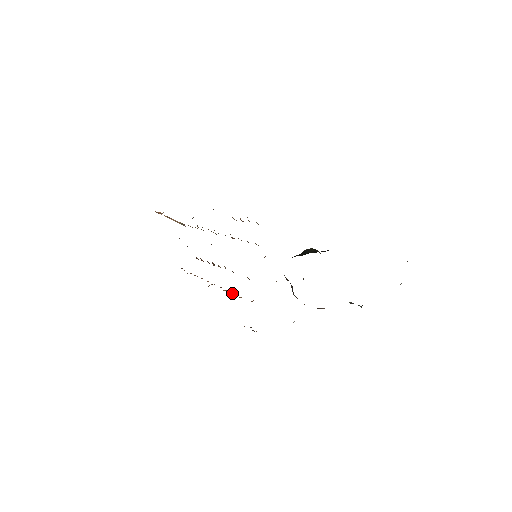
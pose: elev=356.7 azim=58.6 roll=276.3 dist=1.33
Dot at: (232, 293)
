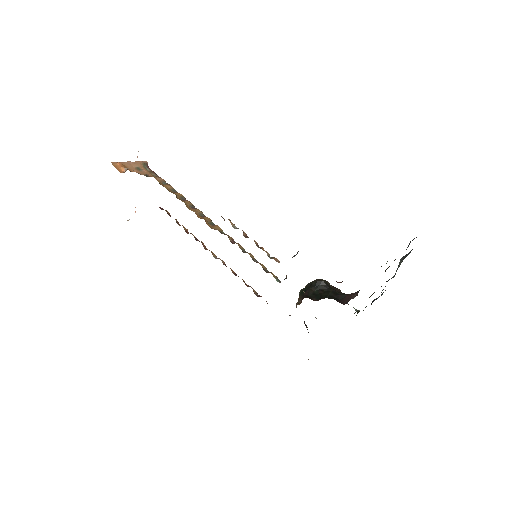
Dot at: occluded
